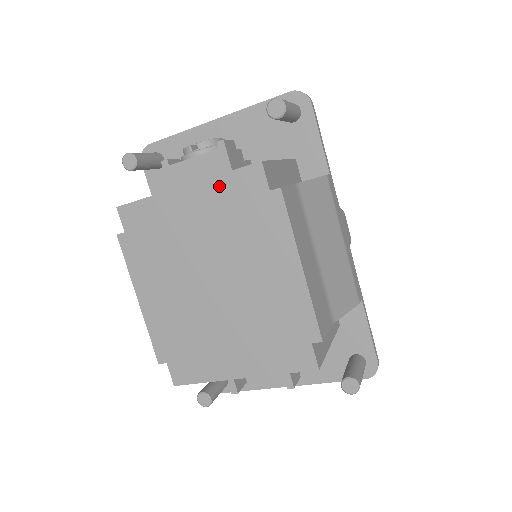
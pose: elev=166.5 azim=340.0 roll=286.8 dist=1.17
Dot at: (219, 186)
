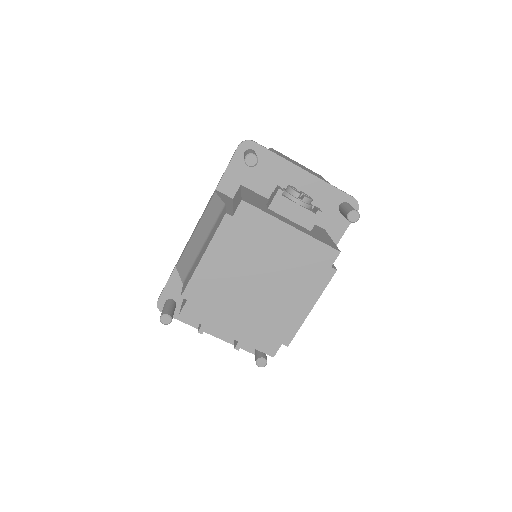
Dot at: (310, 244)
